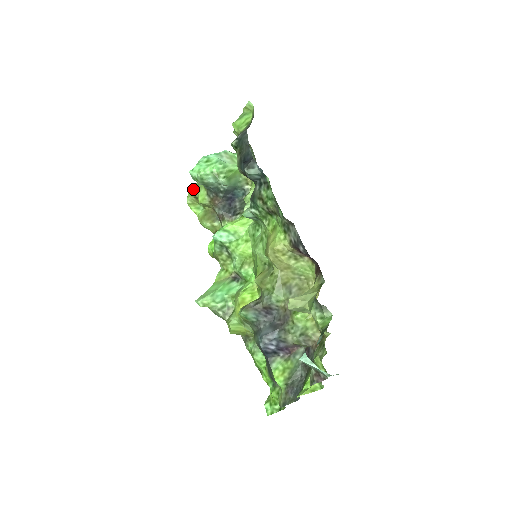
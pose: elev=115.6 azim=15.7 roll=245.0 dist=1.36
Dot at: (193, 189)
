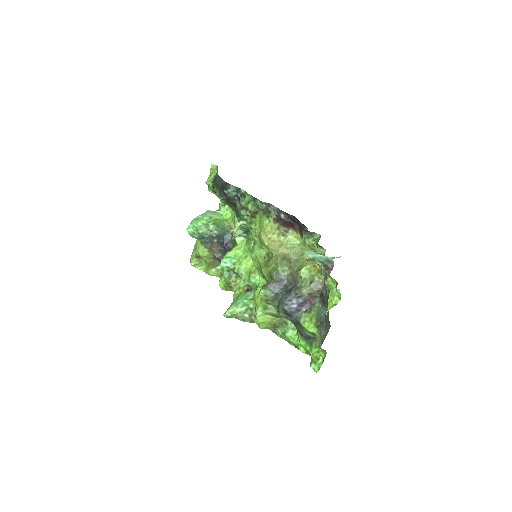
Dot at: (193, 252)
